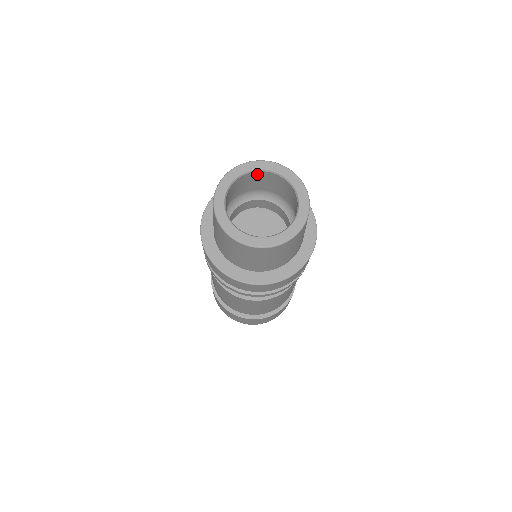
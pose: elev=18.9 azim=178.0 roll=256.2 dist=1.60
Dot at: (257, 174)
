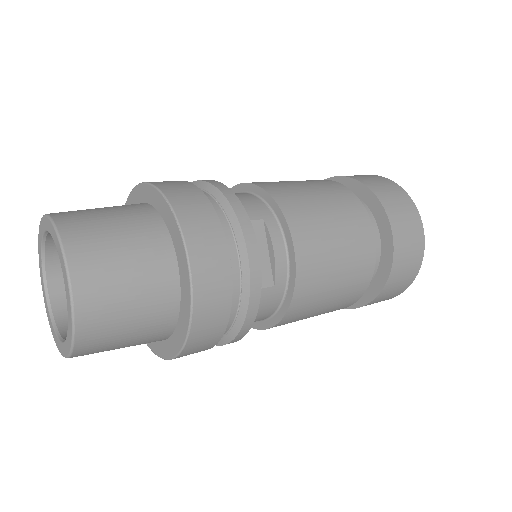
Dot at: occluded
